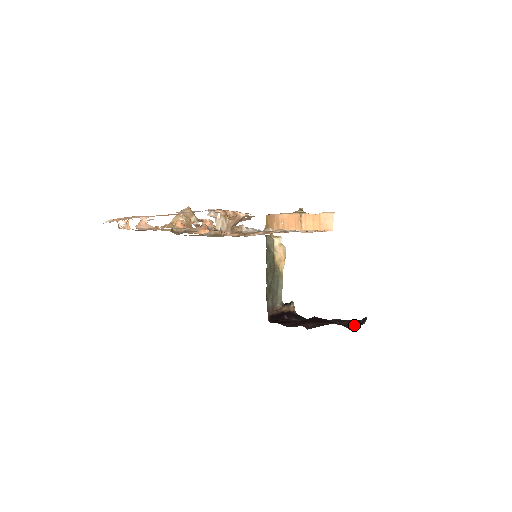
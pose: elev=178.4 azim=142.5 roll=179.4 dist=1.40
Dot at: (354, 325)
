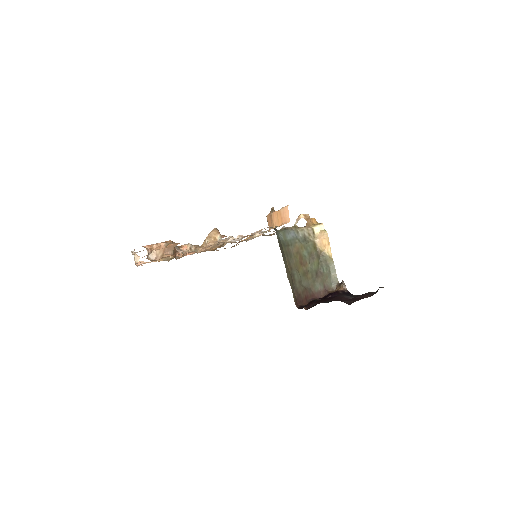
Dot at: occluded
